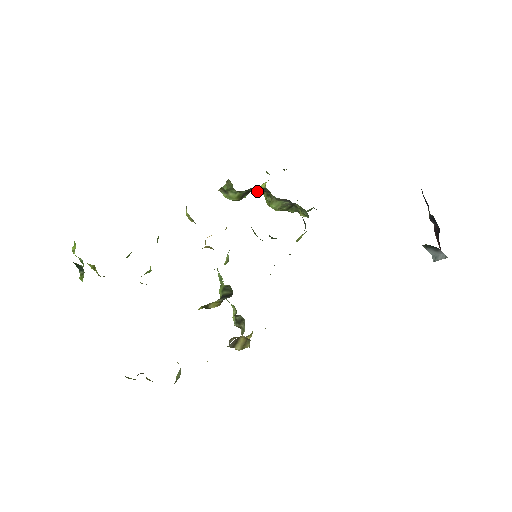
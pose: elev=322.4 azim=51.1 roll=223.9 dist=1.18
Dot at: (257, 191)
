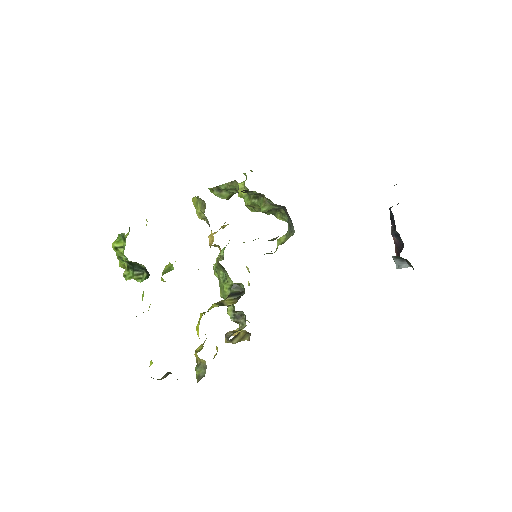
Dot at: (253, 194)
